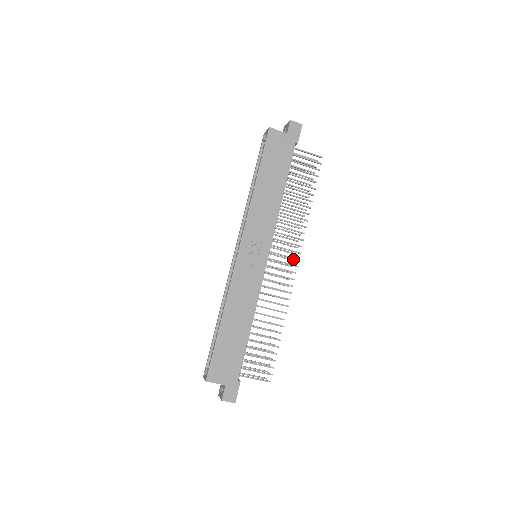
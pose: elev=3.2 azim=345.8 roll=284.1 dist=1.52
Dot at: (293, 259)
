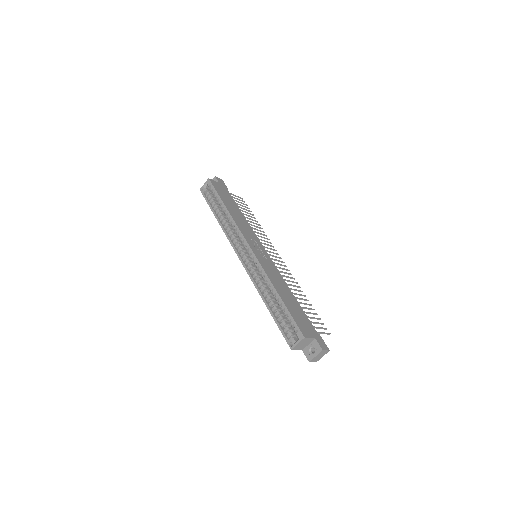
Dot at: occluded
